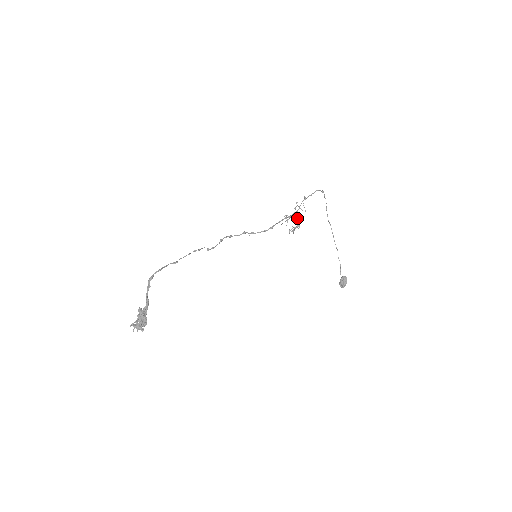
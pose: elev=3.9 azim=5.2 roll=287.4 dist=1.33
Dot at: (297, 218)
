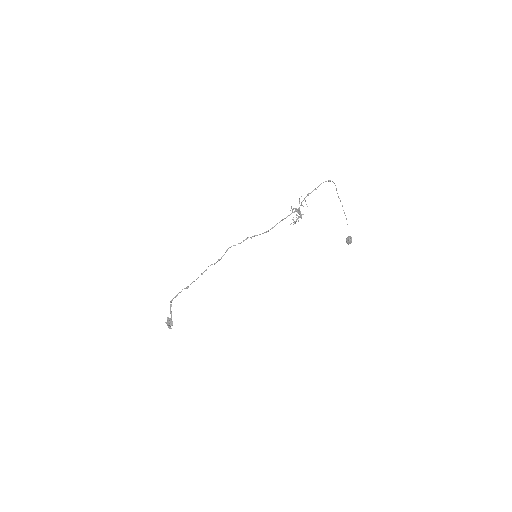
Dot at: (299, 213)
